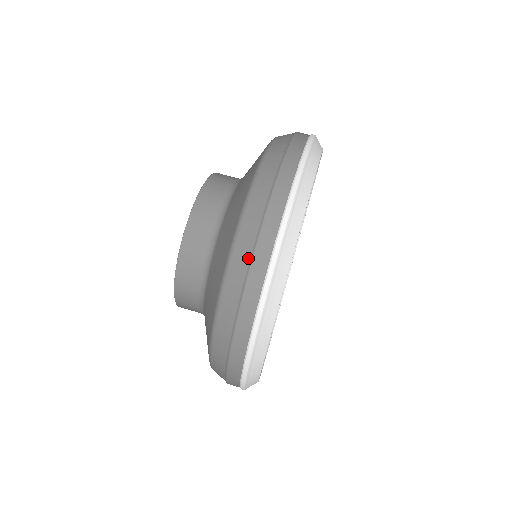
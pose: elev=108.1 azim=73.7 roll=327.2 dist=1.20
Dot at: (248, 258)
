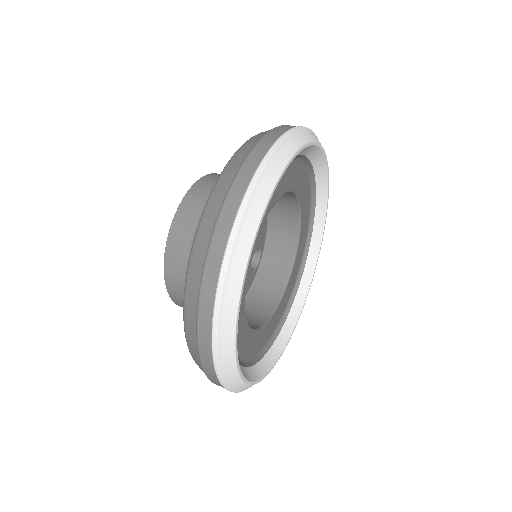
Dot at: occluded
